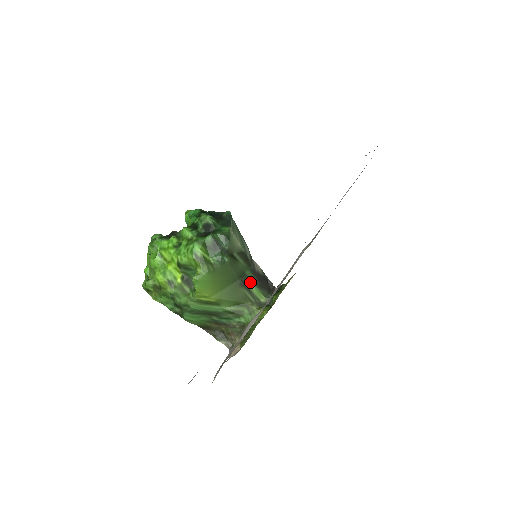
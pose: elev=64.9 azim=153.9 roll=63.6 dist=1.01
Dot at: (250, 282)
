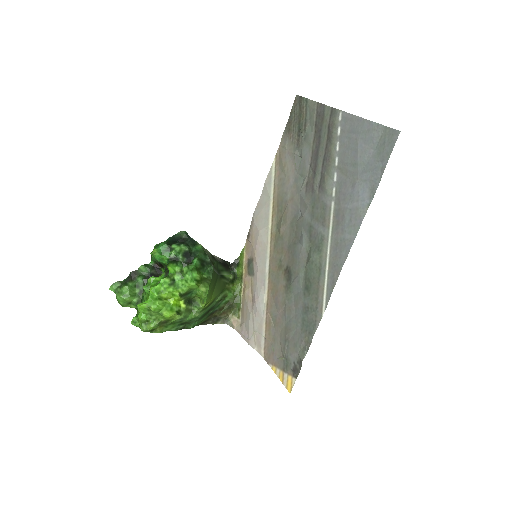
Dot at: (222, 272)
